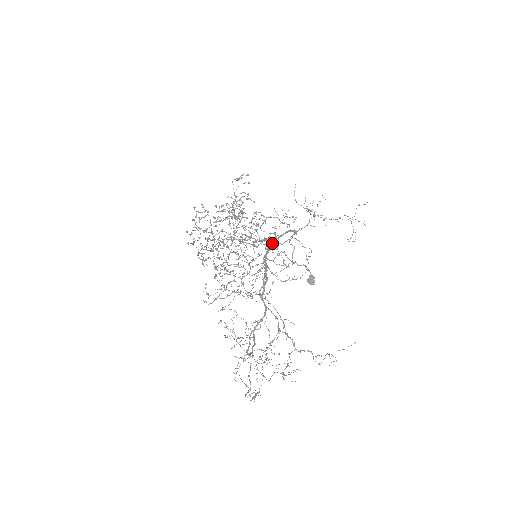
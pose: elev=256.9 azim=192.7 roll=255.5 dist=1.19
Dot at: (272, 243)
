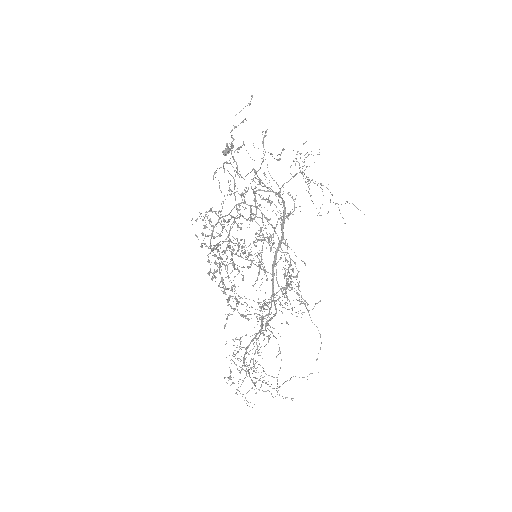
Dot at: occluded
